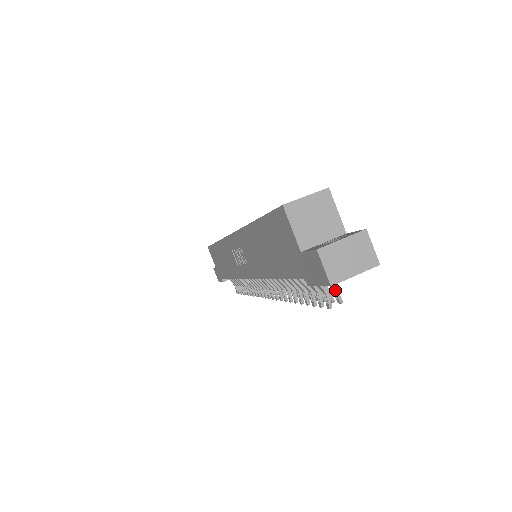
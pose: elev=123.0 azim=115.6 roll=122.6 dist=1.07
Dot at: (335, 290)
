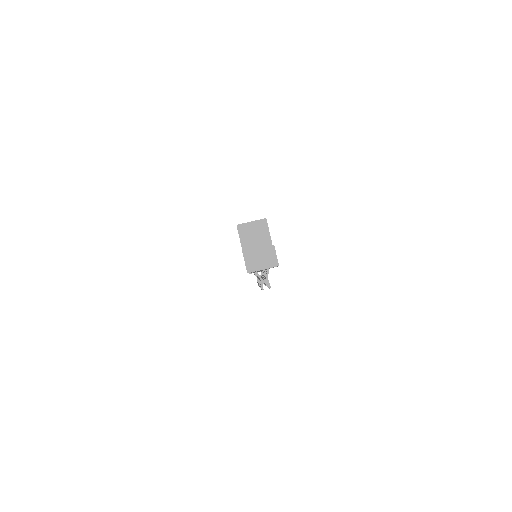
Dot at: (267, 279)
